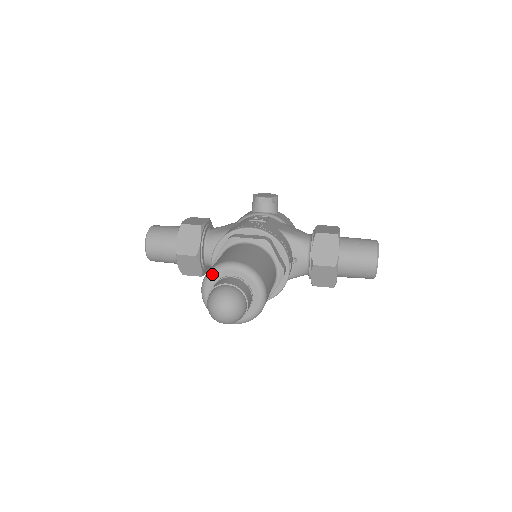
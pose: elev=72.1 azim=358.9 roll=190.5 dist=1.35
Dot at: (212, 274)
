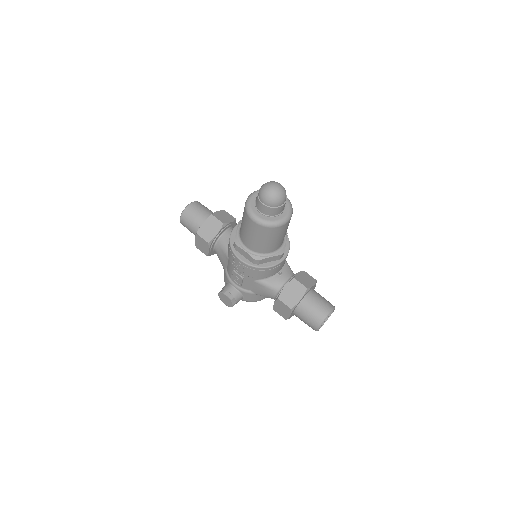
Dot at: occluded
